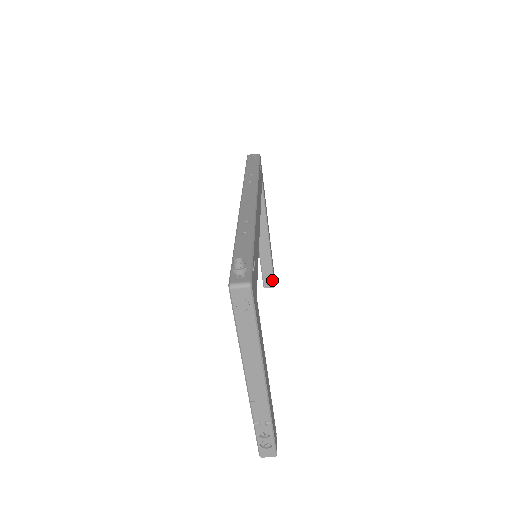
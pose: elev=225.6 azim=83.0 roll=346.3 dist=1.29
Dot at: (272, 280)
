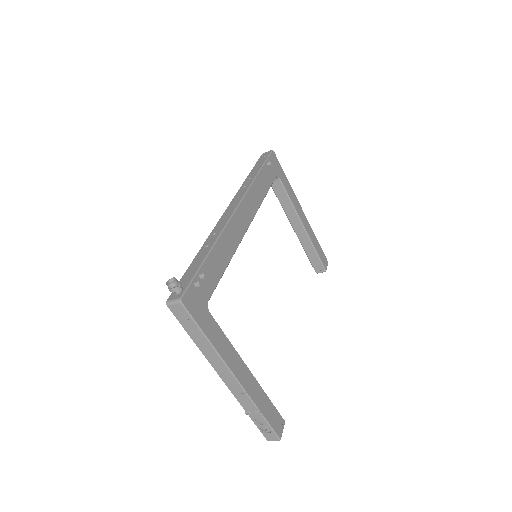
Dot at: (321, 265)
